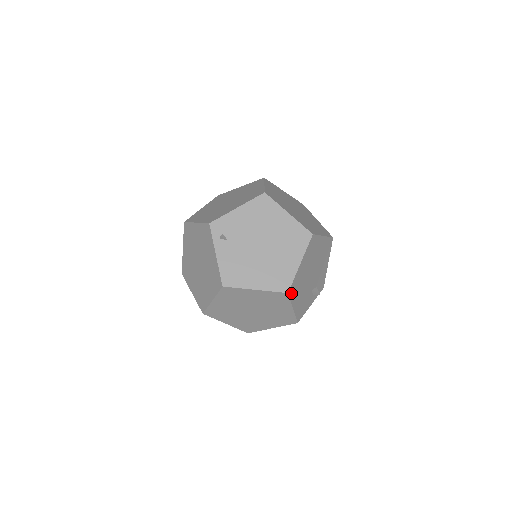
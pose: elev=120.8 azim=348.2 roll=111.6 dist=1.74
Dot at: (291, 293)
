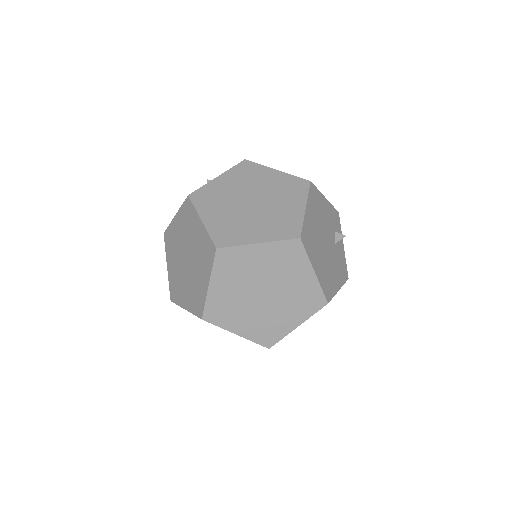
Dot at: (329, 295)
